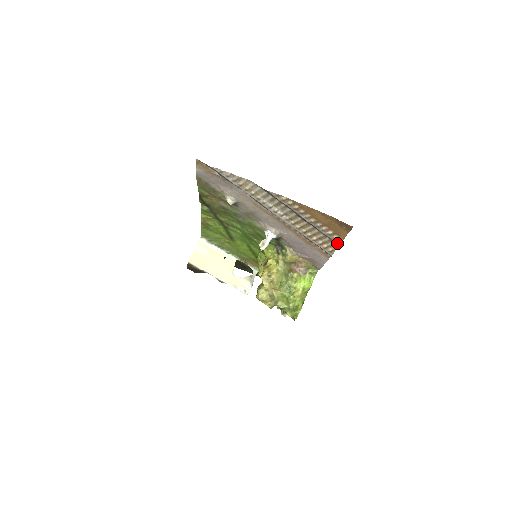
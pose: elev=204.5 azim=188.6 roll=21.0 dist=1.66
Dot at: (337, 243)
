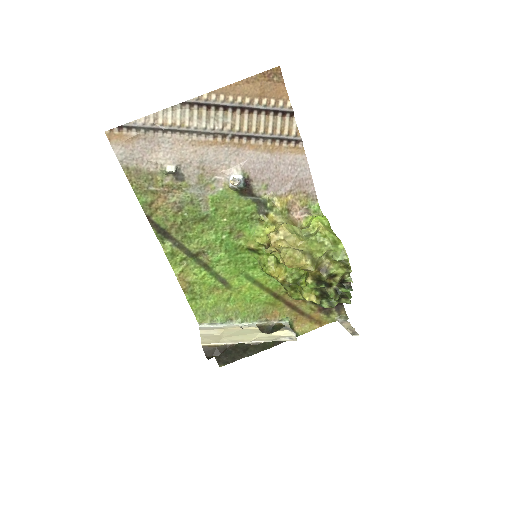
Dot at: (289, 111)
